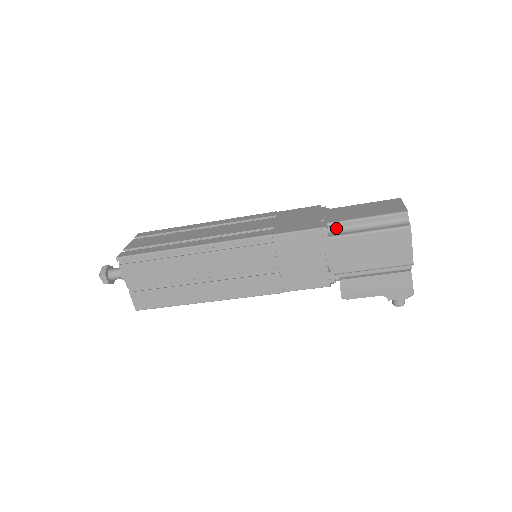
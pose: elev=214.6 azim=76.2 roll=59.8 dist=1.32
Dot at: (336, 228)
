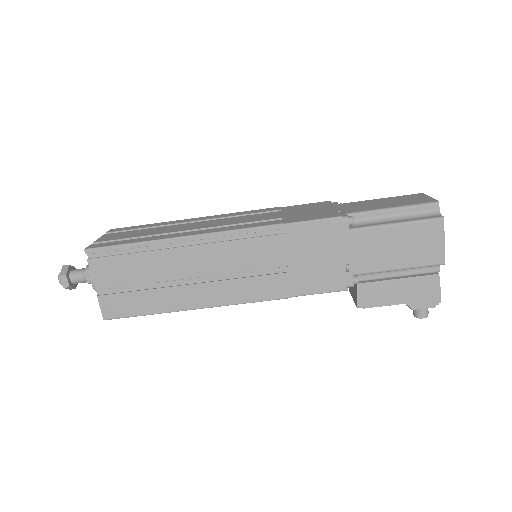
Dot at: (356, 220)
